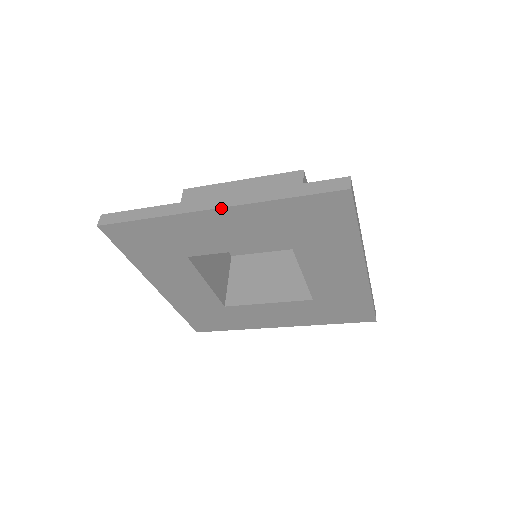
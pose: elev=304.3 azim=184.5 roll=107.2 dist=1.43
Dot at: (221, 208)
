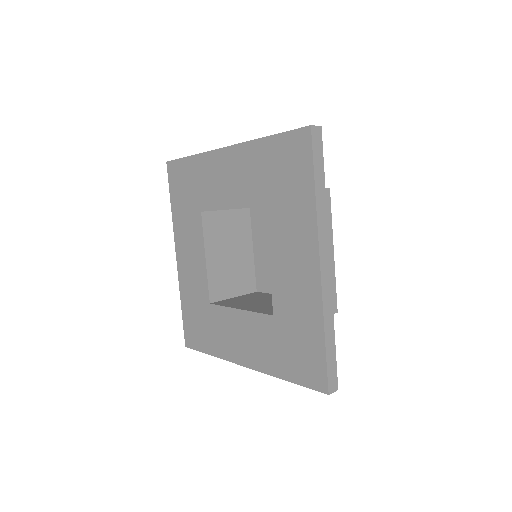
Dot at: (229, 146)
